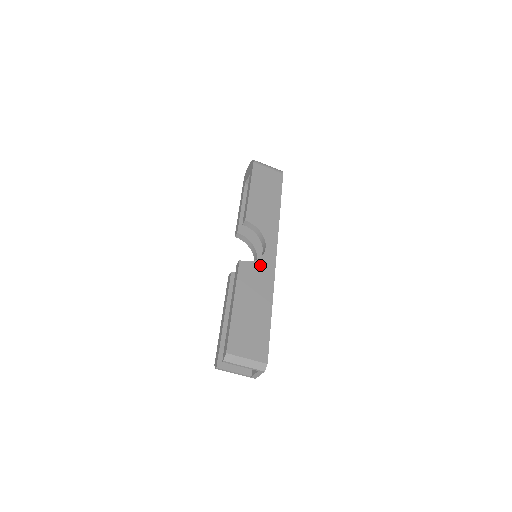
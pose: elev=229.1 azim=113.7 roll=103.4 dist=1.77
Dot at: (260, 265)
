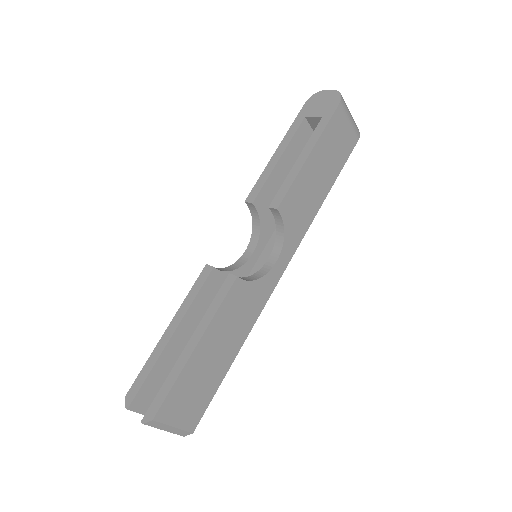
Dot at: (257, 289)
